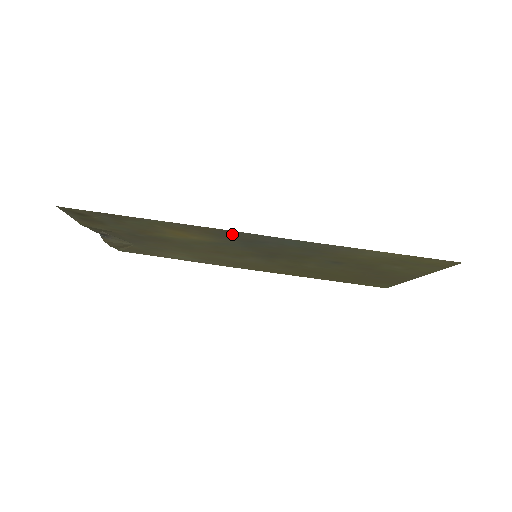
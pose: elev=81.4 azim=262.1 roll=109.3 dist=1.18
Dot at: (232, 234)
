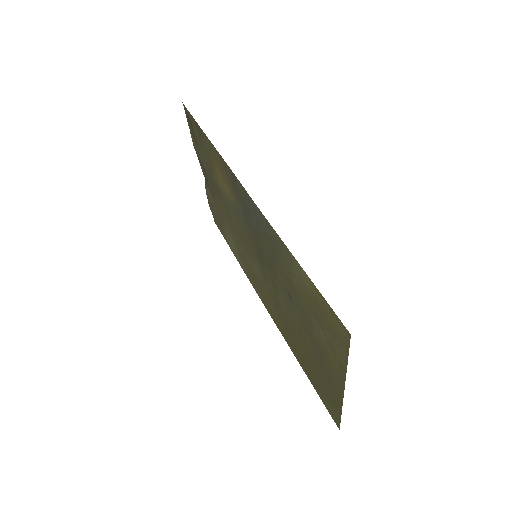
Dot at: (236, 184)
